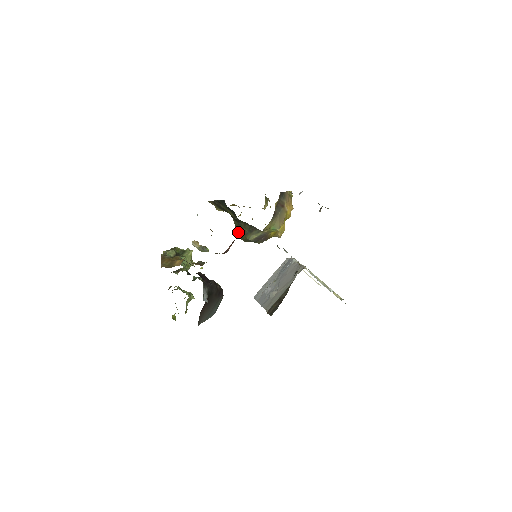
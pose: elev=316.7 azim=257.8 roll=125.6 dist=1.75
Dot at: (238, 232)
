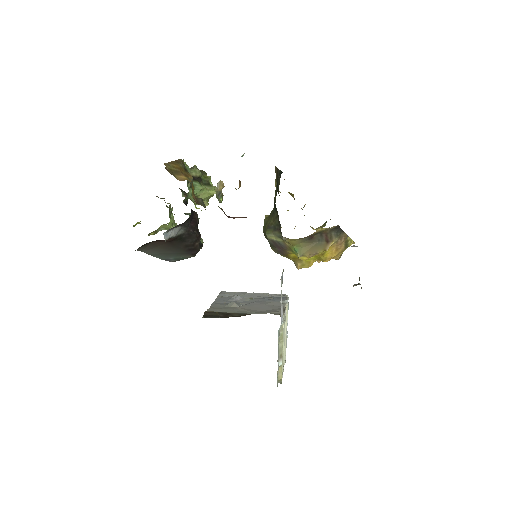
Dot at: (267, 219)
